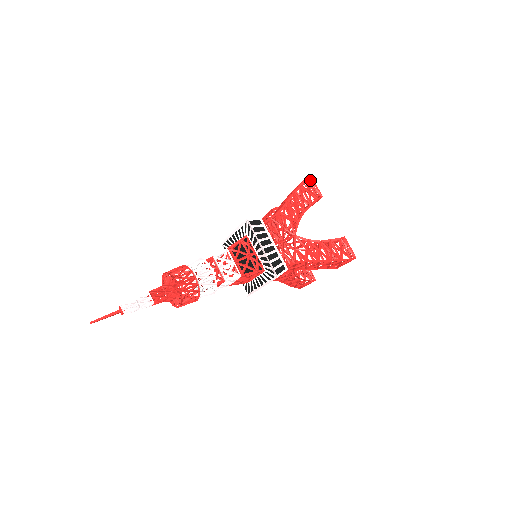
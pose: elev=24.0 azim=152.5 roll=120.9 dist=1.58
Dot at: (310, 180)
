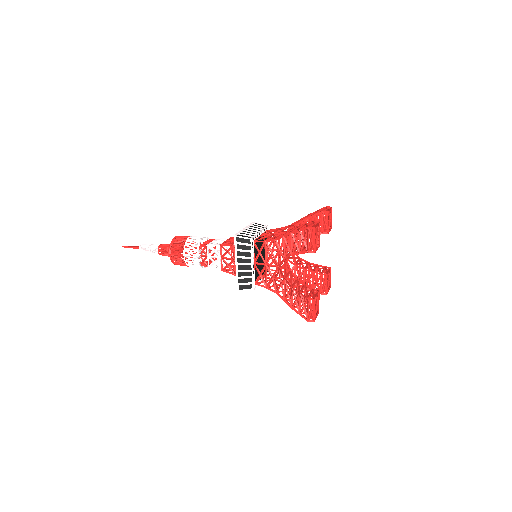
Dot at: (314, 229)
